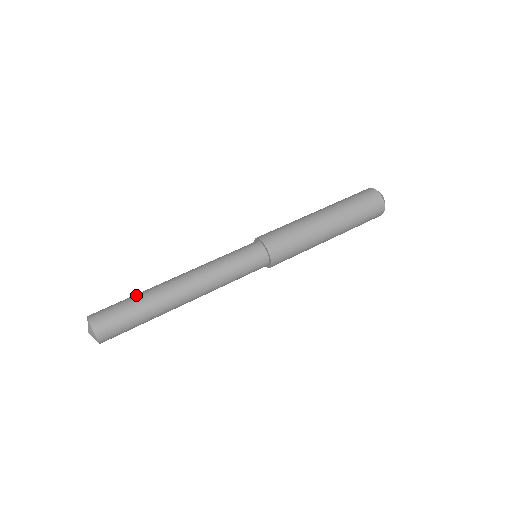
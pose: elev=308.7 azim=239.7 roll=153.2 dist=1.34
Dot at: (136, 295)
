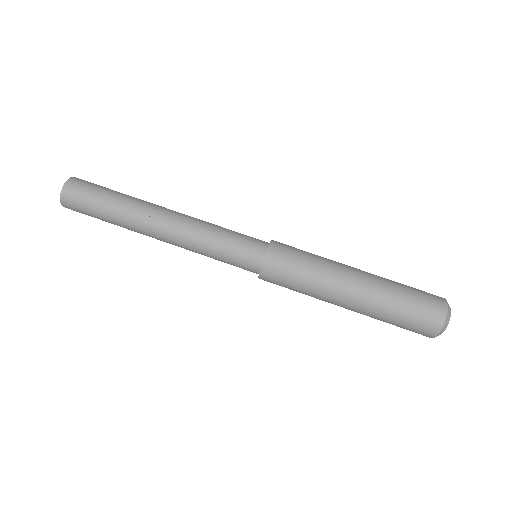
Dot at: (122, 193)
